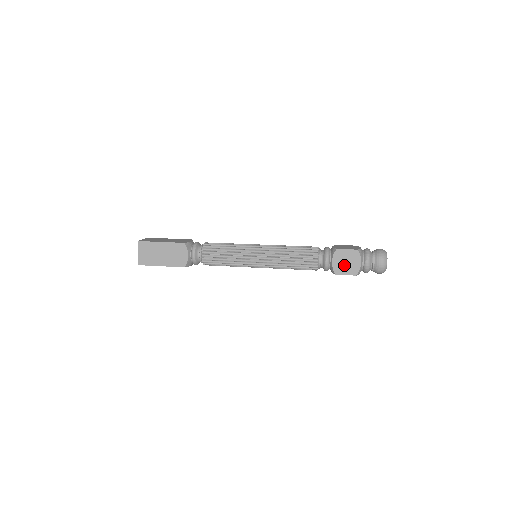
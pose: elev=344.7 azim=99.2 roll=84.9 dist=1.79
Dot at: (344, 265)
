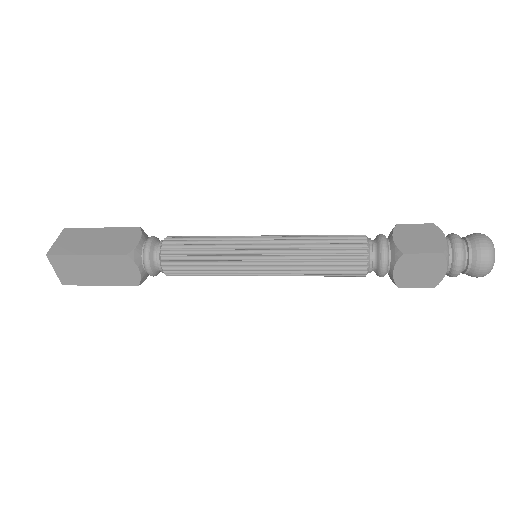
Dot at: (415, 275)
